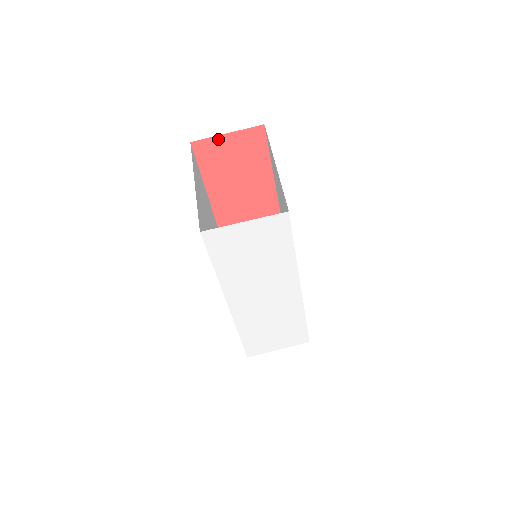
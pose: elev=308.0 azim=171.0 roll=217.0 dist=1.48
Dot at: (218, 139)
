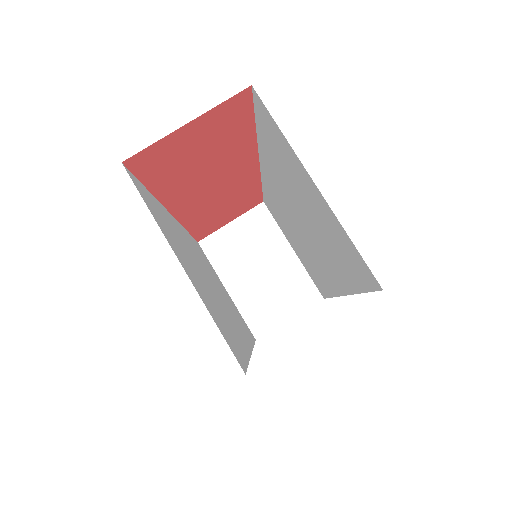
Dot at: (170, 137)
